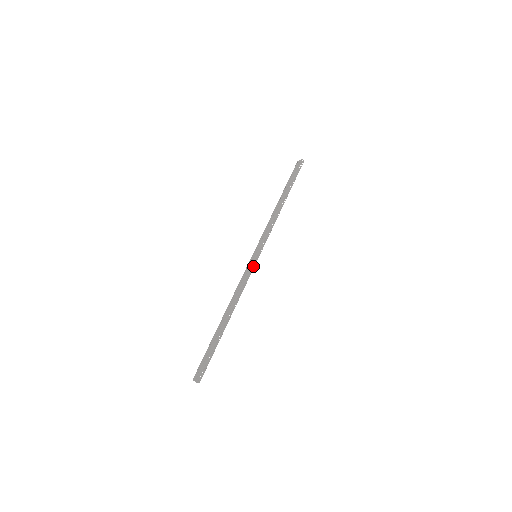
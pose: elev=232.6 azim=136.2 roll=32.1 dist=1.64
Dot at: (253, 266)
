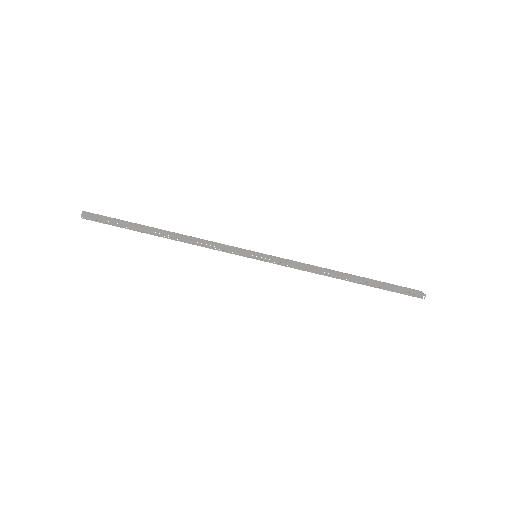
Dot at: (240, 253)
